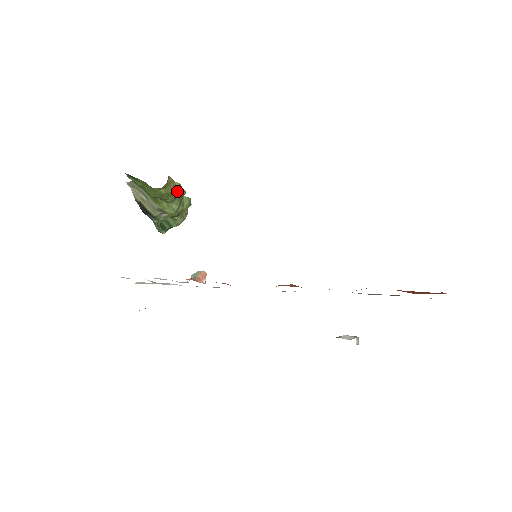
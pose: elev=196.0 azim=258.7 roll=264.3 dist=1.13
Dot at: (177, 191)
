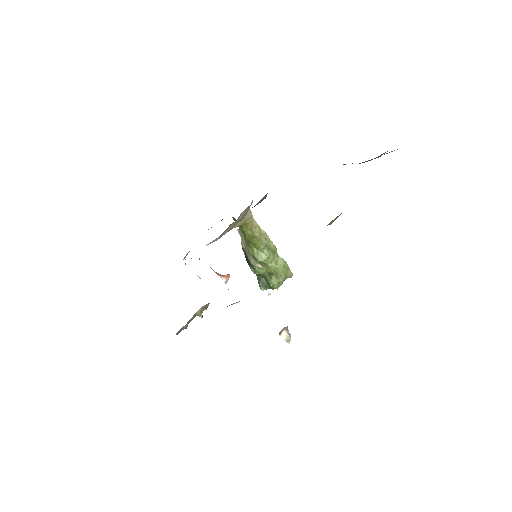
Dot at: (264, 240)
